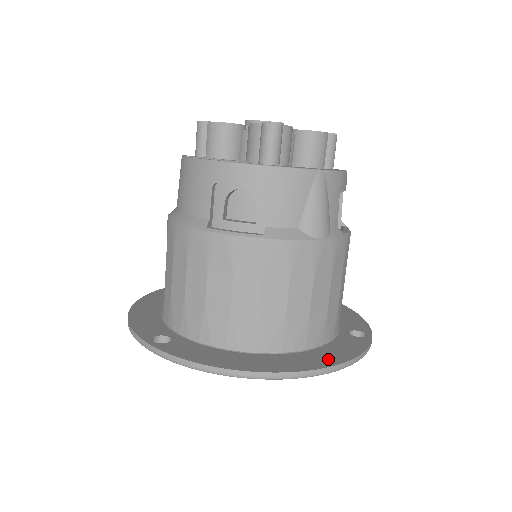
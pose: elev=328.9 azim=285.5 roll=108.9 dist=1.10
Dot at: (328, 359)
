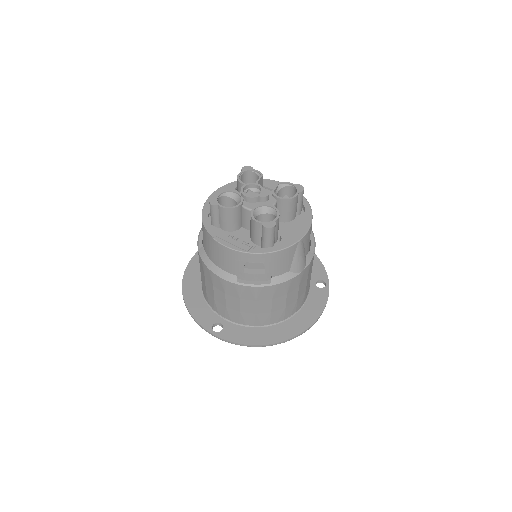
Dot at: (309, 319)
